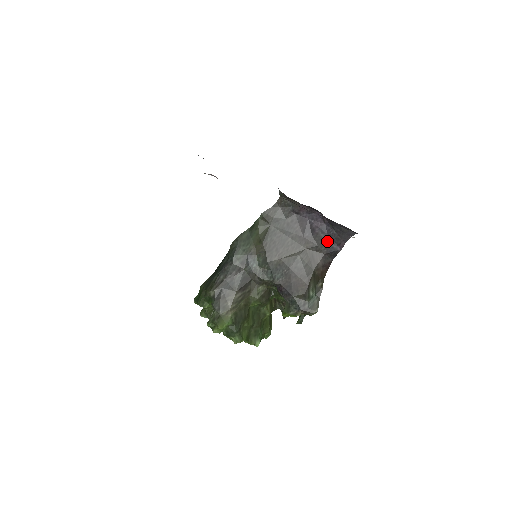
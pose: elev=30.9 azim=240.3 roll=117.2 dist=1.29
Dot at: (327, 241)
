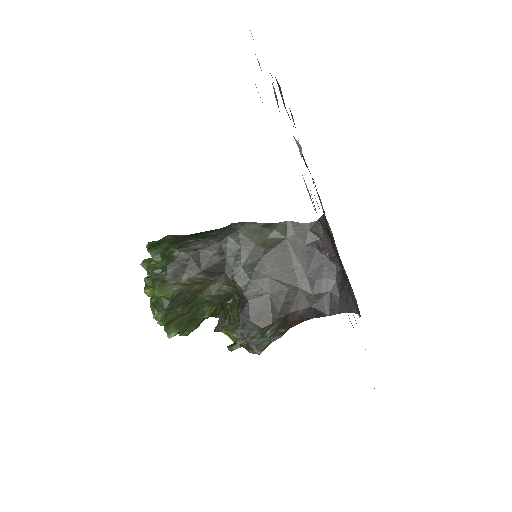
Dot at: (324, 297)
